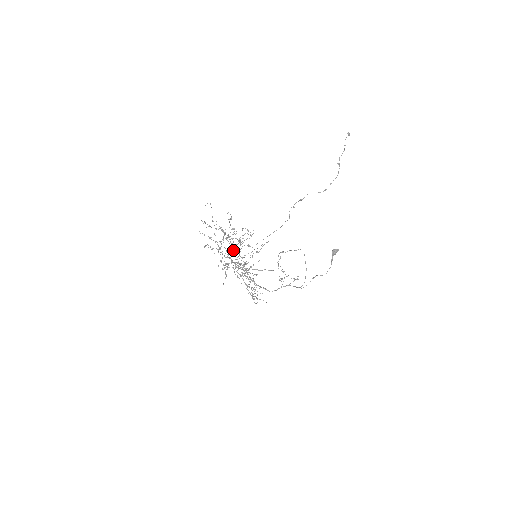
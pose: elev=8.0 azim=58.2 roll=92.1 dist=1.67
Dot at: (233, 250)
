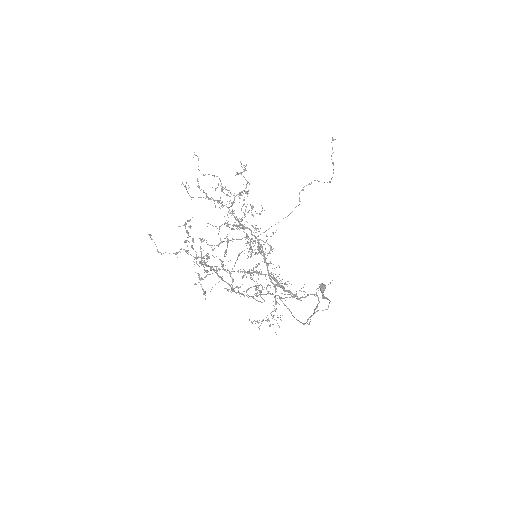
Dot at: (240, 225)
